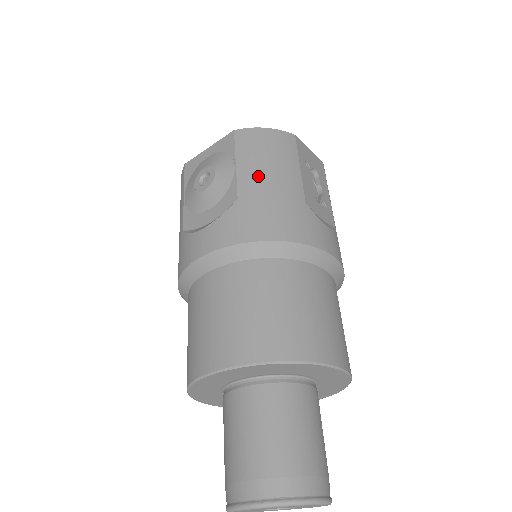
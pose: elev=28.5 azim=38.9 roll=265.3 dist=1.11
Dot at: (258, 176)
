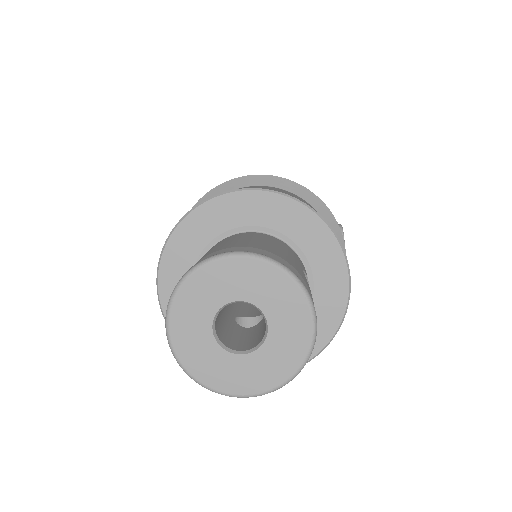
Dot at: occluded
